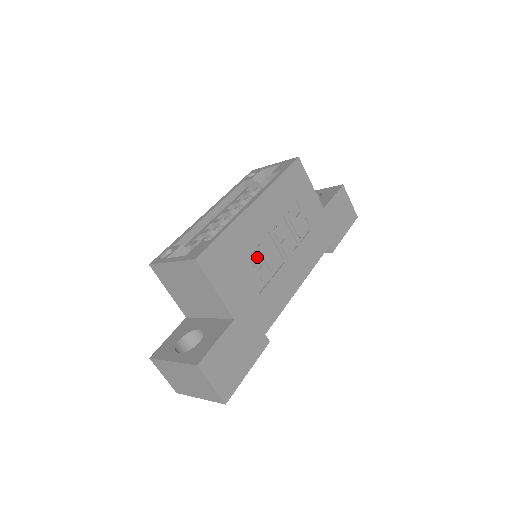
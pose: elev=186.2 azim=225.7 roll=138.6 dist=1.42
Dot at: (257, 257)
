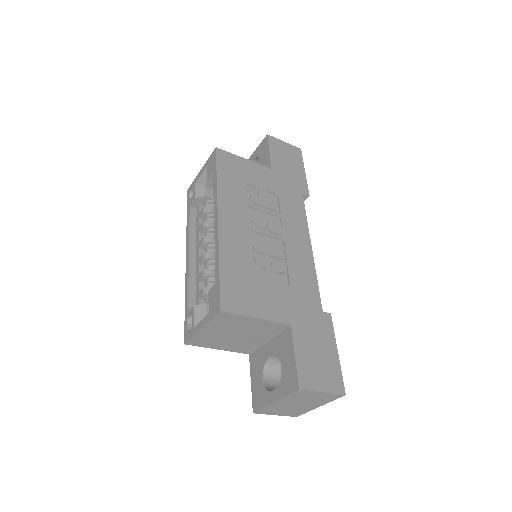
Dot at: (261, 259)
